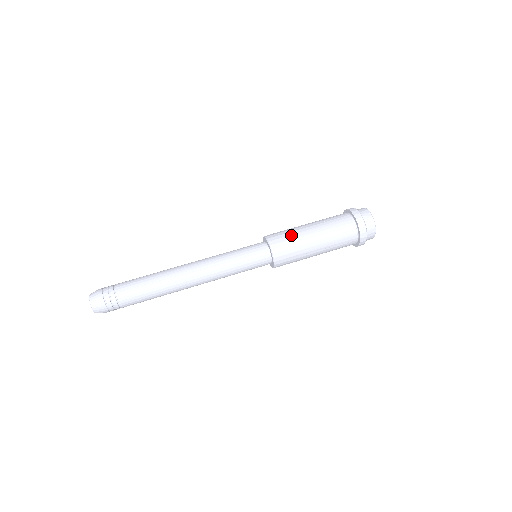
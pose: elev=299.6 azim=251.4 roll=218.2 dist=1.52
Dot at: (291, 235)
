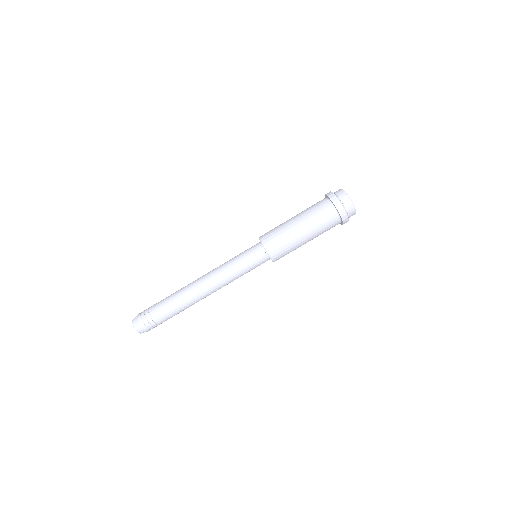
Dot at: (287, 244)
